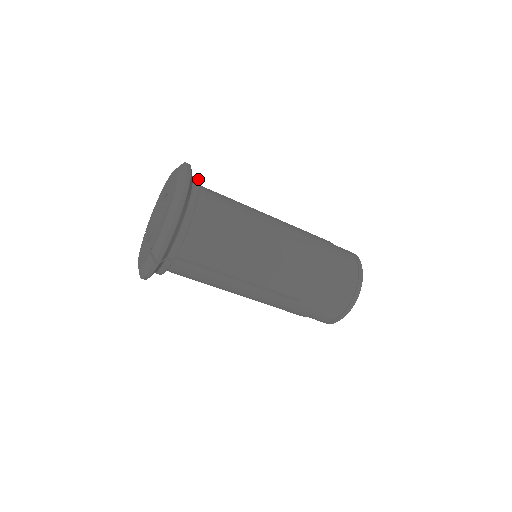
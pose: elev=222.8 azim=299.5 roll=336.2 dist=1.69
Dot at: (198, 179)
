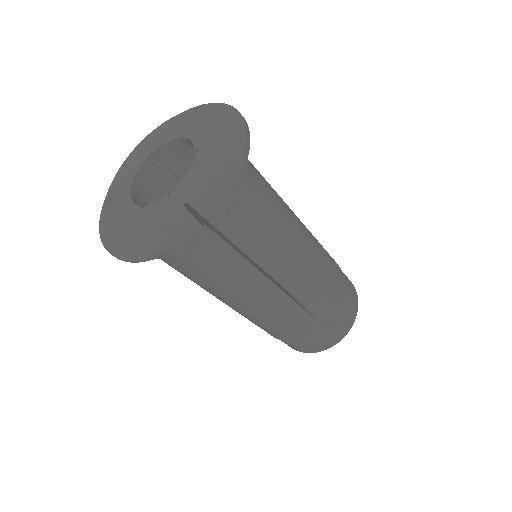
Dot at: occluded
